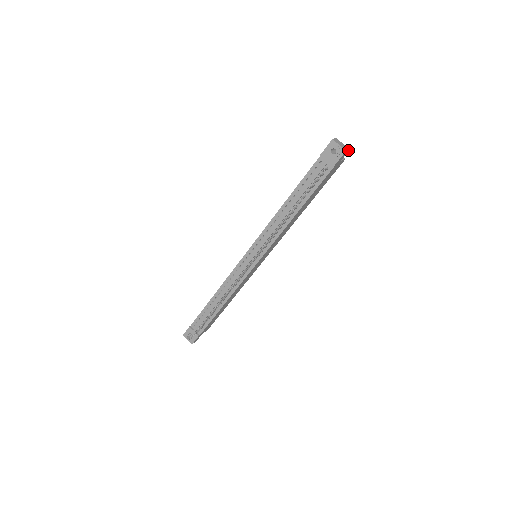
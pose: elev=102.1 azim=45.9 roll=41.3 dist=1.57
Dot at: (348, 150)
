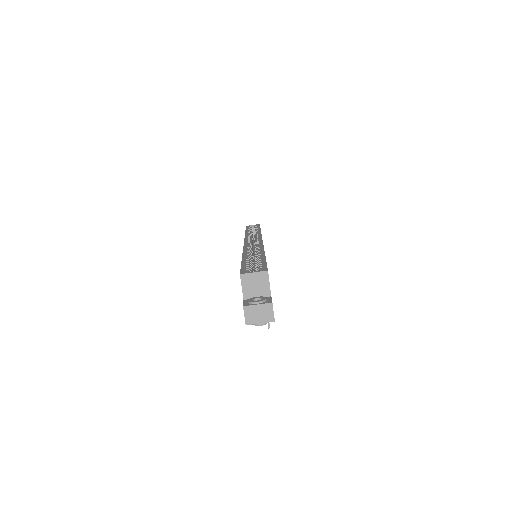
Dot at: (272, 307)
